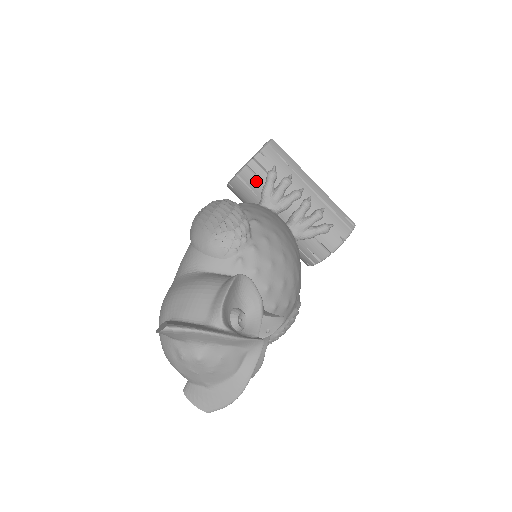
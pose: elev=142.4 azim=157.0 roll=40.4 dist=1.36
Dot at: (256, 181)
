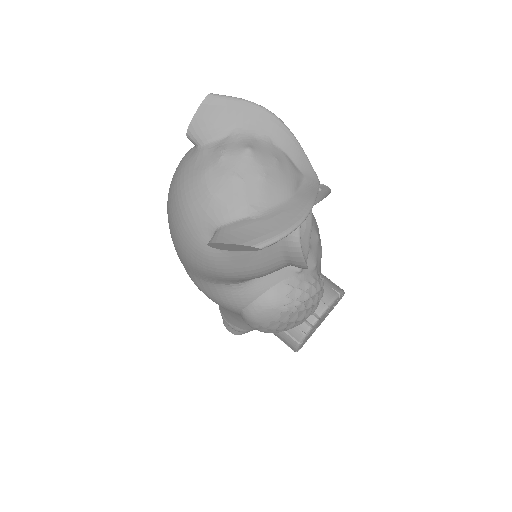
Dot at: occluded
